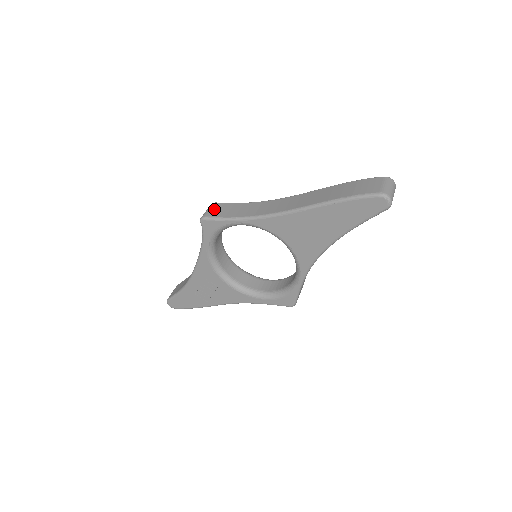
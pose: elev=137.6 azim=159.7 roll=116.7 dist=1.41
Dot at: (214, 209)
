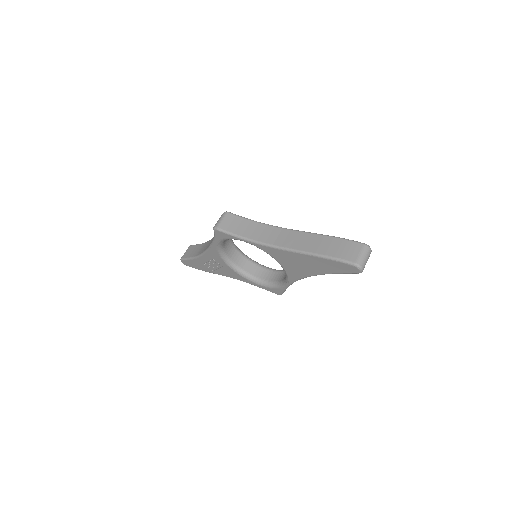
Dot at: (226, 221)
